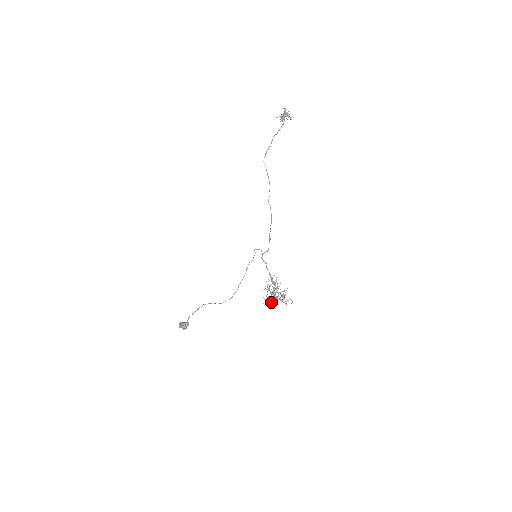
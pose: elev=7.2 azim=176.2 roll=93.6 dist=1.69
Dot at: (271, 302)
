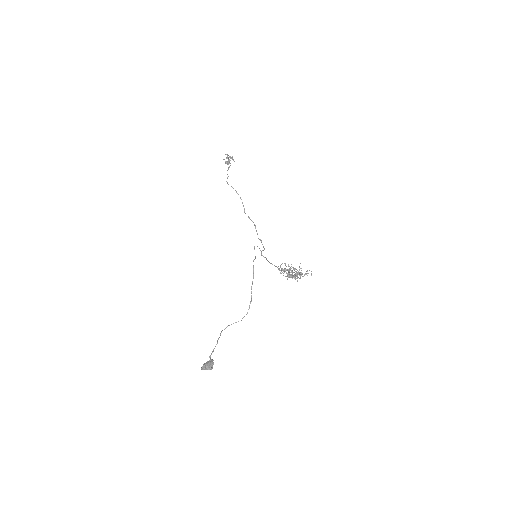
Dot at: (293, 276)
